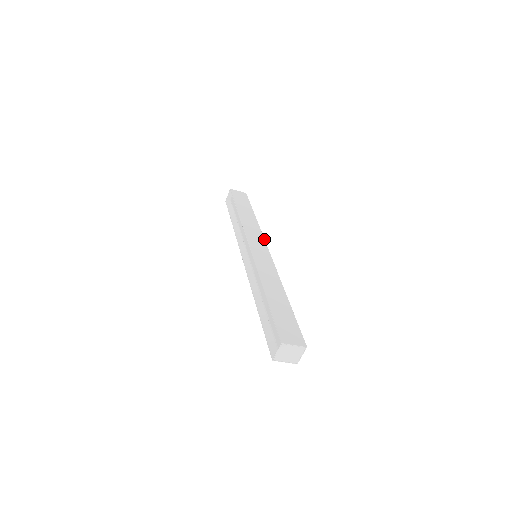
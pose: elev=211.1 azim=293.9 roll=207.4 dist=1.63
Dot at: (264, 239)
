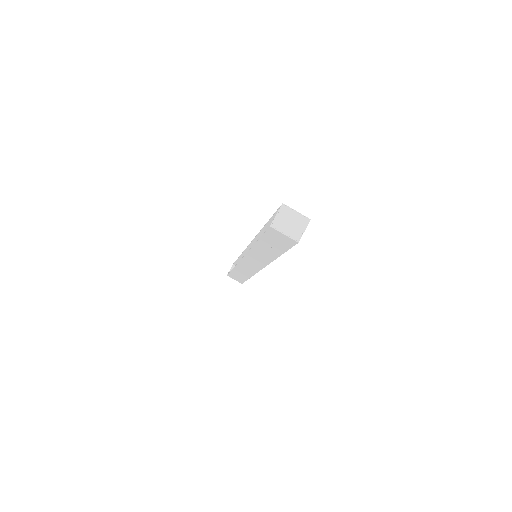
Dot at: occluded
